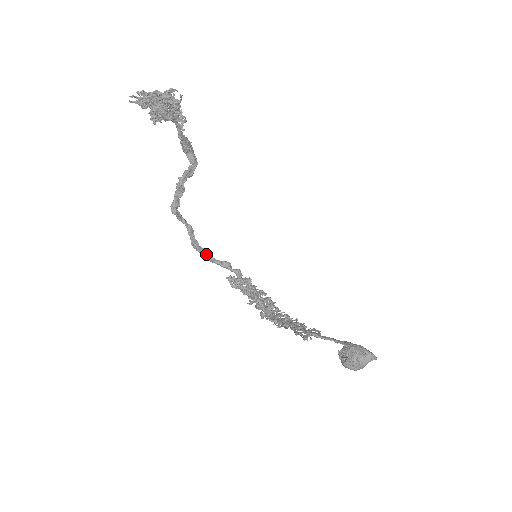
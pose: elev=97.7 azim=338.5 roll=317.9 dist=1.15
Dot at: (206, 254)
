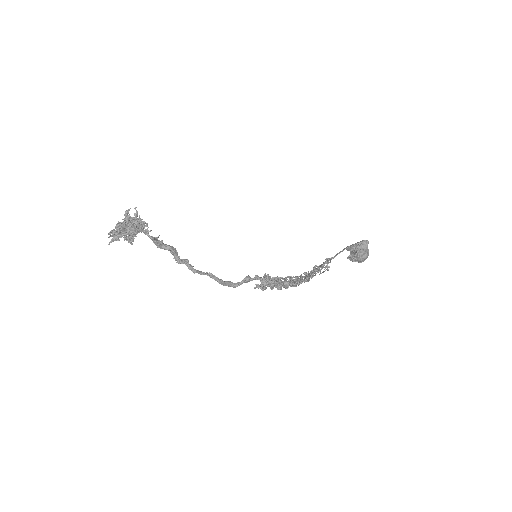
Dot at: (231, 284)
